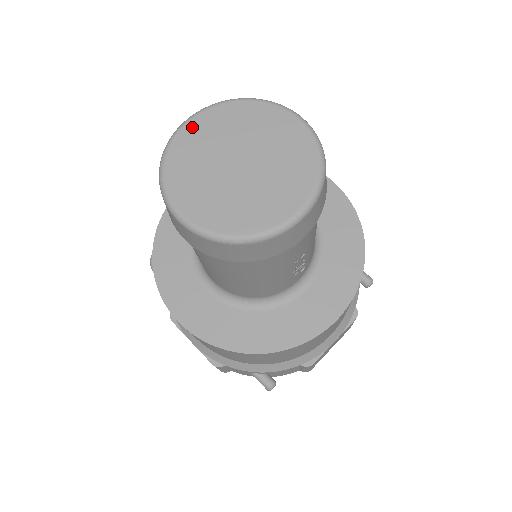
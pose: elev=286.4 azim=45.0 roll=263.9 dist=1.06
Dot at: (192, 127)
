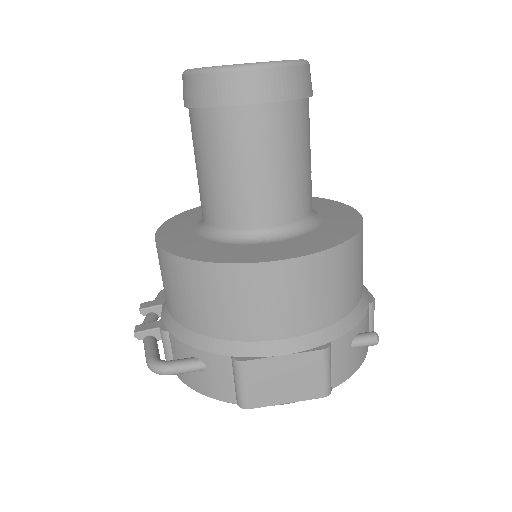
Dot at: occluded
